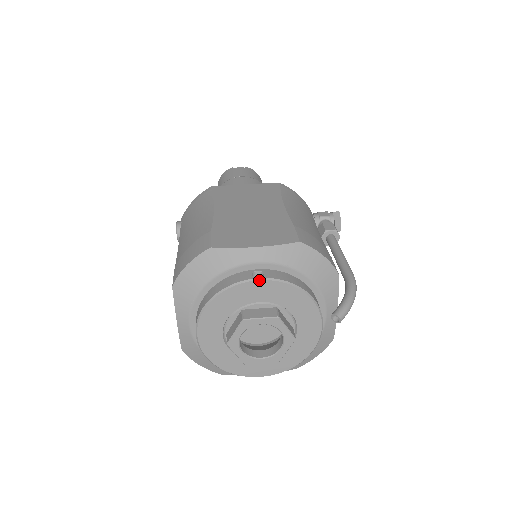
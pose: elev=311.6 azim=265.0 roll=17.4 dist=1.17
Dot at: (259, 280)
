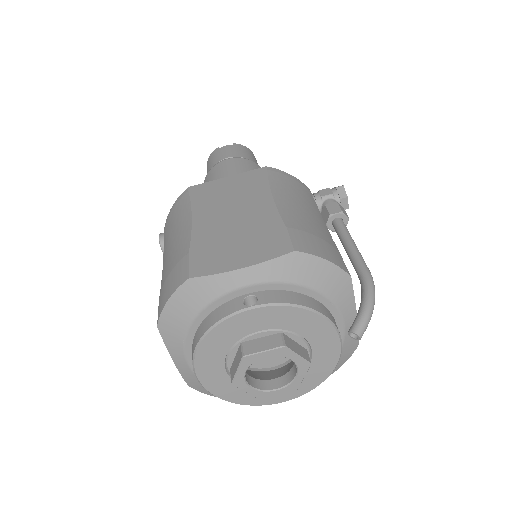
Dot at: (252, 309)
